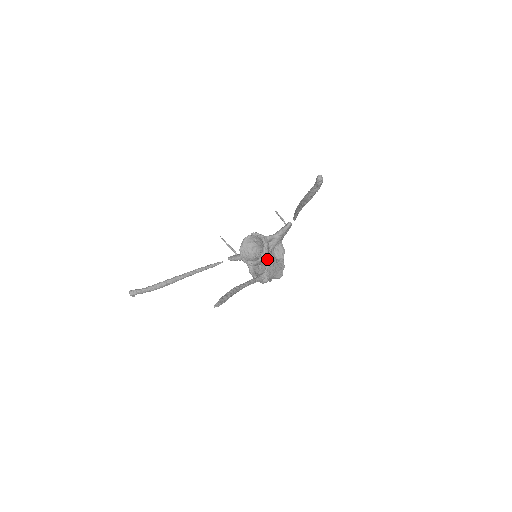
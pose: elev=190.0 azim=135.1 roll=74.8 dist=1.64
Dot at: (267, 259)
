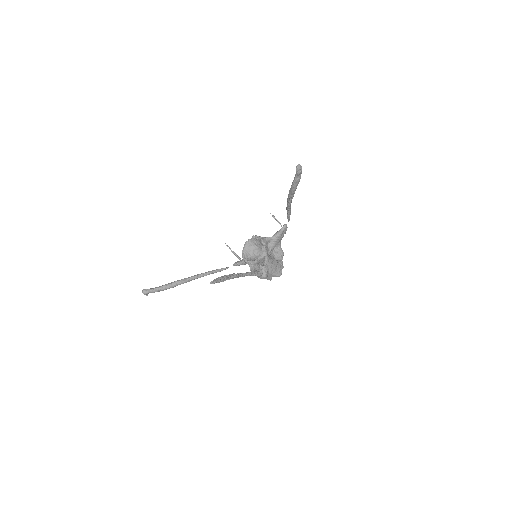
Dot at: (265, 257)
